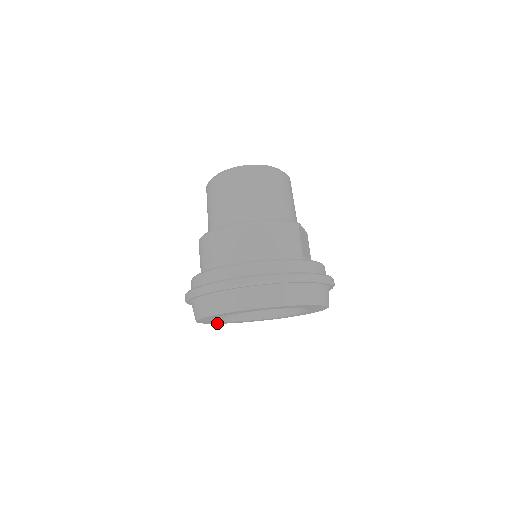
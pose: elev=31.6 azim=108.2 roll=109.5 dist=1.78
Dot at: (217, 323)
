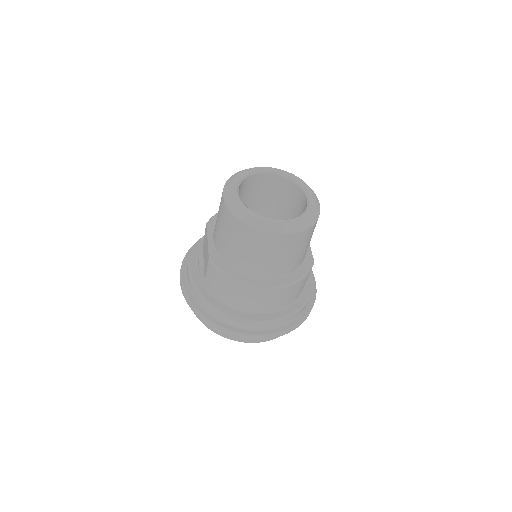
Dot at: occluded
